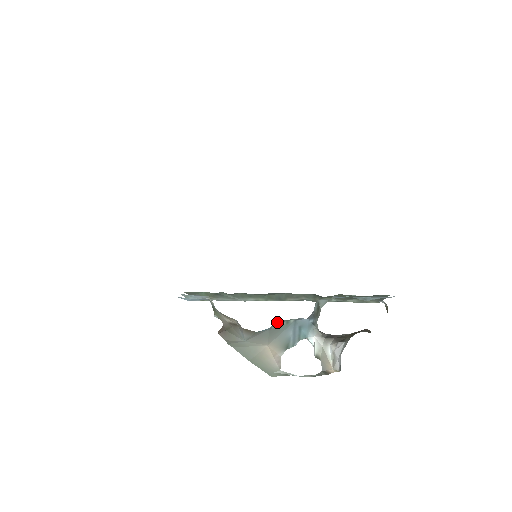
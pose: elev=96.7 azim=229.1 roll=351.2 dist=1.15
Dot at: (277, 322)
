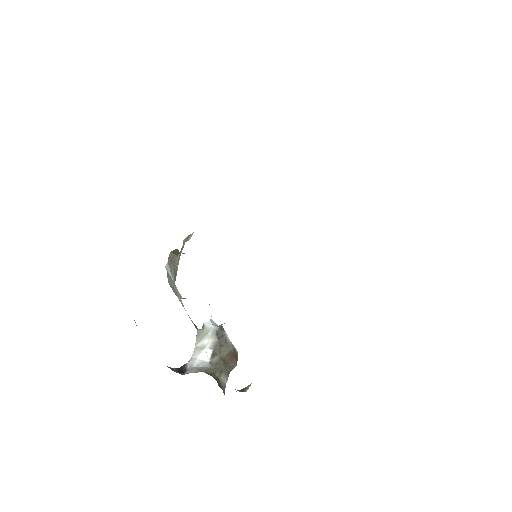
Dot at: occluded
